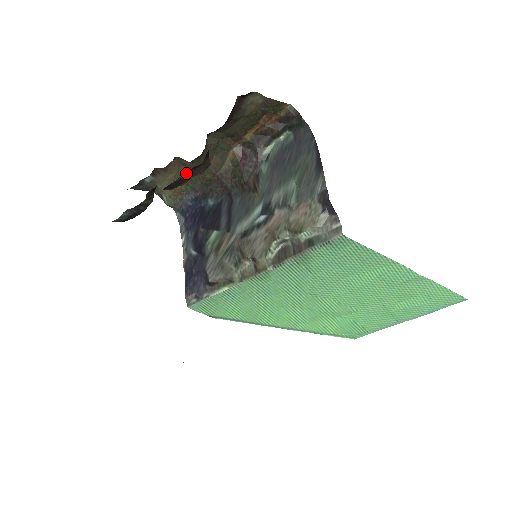
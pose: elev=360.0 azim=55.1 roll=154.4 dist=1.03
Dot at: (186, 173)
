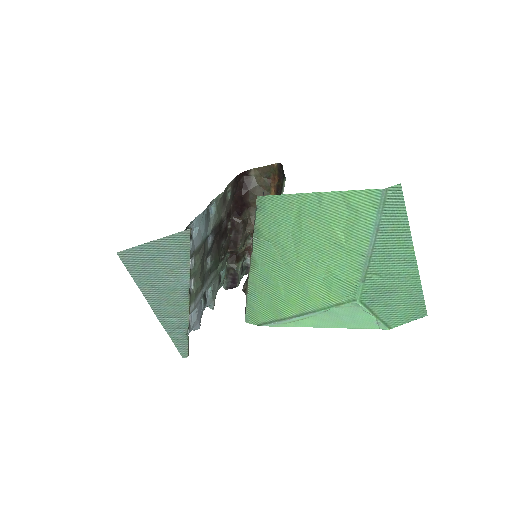
Dot at: (233, 233)
